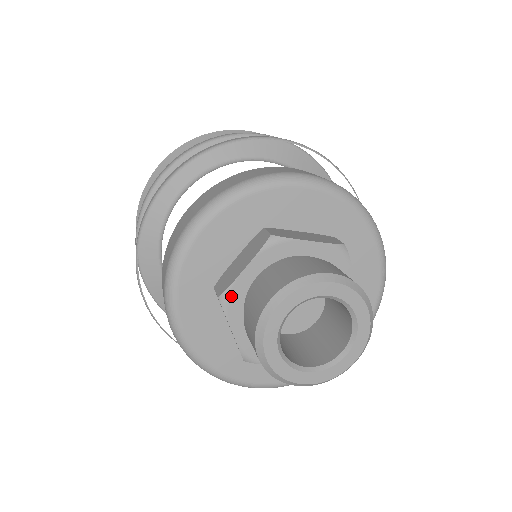
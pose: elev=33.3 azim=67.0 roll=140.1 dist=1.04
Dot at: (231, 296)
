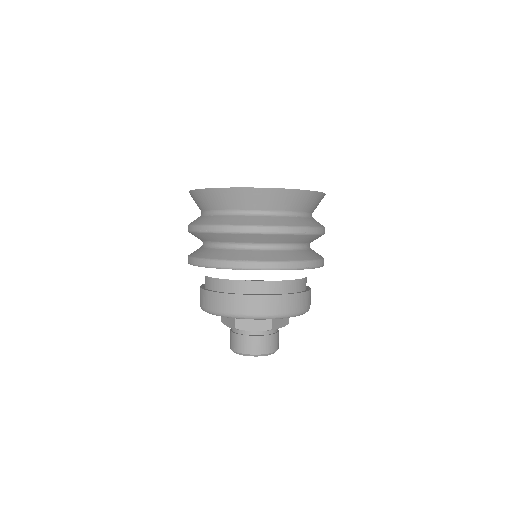
Dot at: occluded
